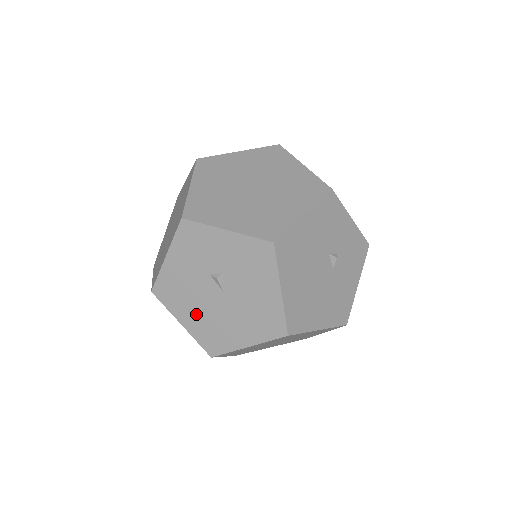
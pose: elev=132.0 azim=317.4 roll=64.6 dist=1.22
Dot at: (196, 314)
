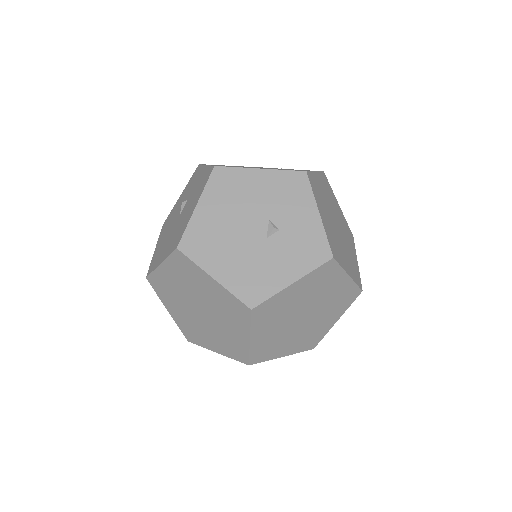
Dot at: (163, 239)
